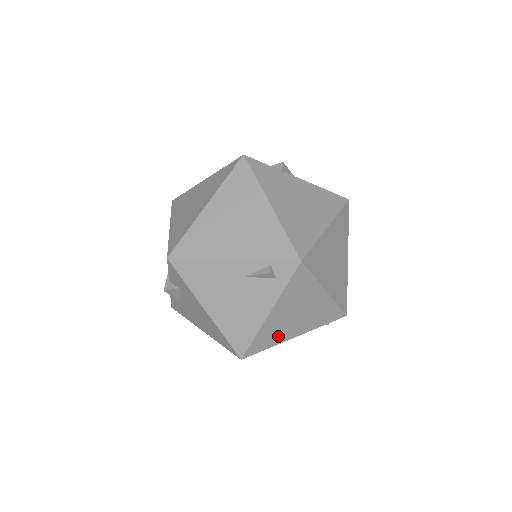
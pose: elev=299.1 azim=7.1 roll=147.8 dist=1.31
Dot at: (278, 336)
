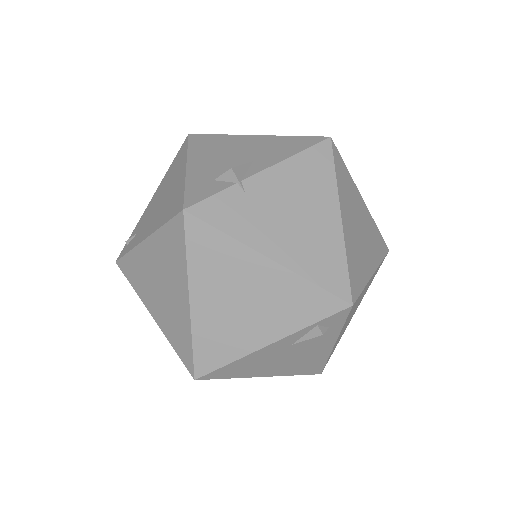
Dot at: occluded
